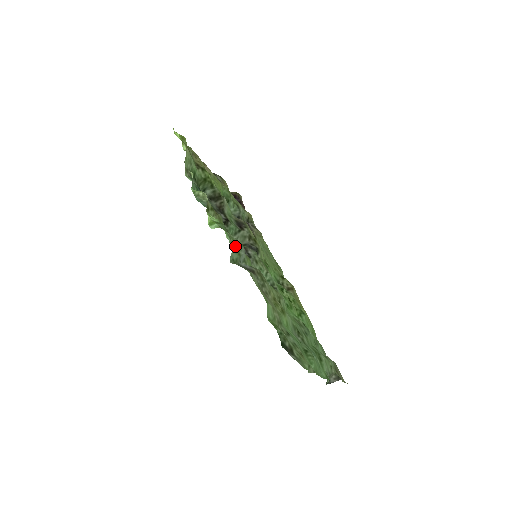
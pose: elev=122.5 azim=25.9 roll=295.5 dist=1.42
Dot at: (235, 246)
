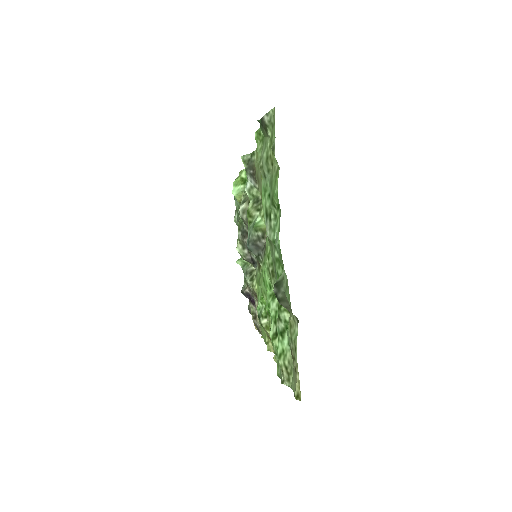
Dot at: occluded
